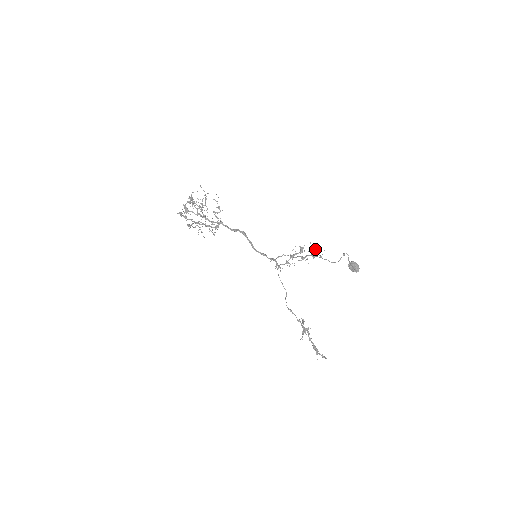
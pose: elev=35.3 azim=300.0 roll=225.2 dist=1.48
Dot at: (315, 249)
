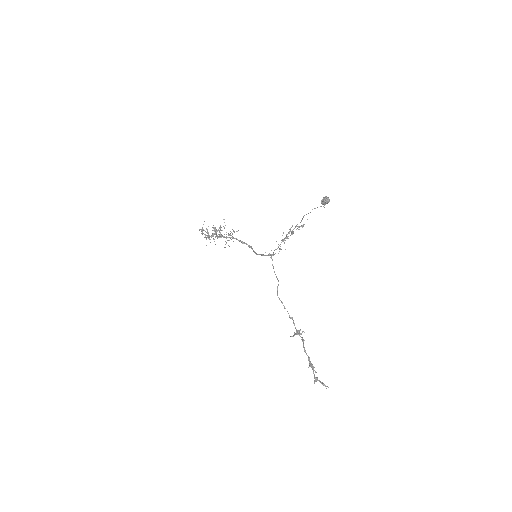
Dot at: occluded
